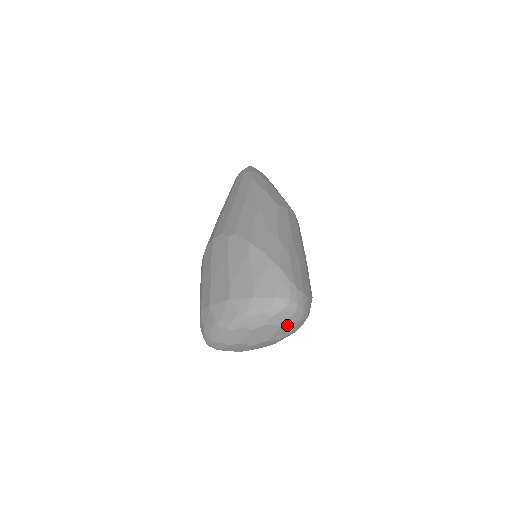
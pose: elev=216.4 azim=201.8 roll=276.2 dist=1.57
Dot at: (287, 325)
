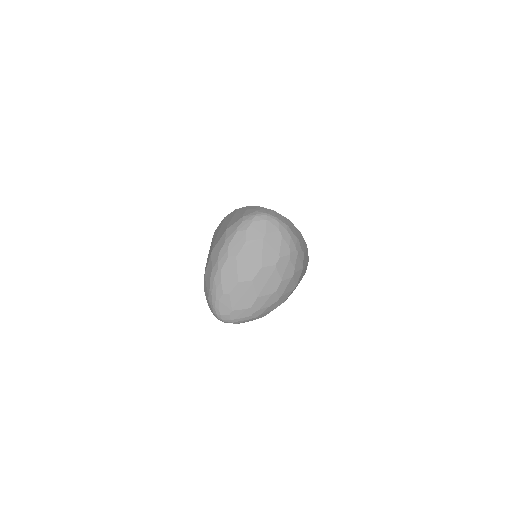
Dot at: (268, 238)
